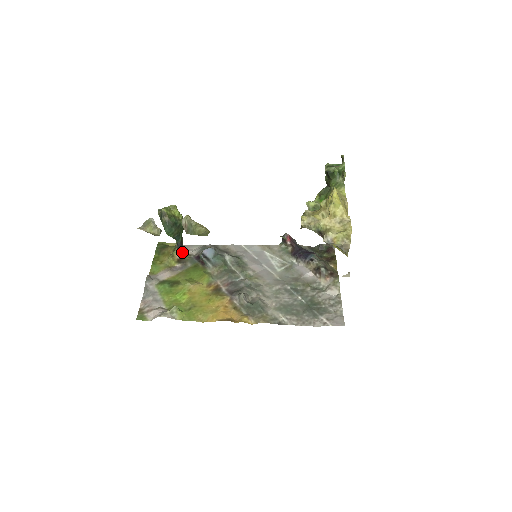
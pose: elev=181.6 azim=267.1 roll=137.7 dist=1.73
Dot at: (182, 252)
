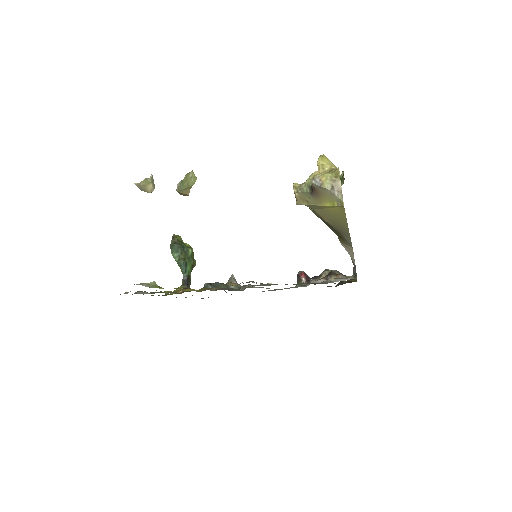
Dot at: occluded
